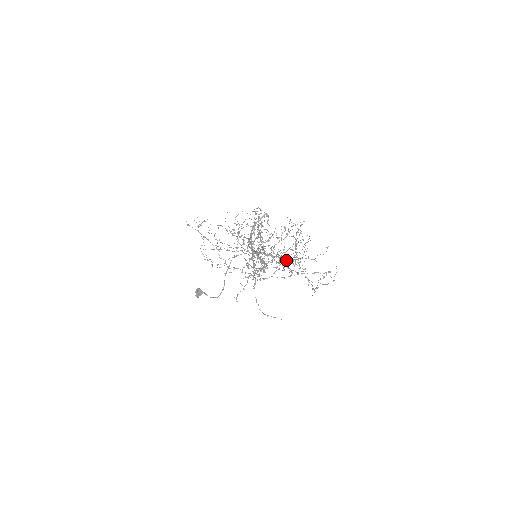
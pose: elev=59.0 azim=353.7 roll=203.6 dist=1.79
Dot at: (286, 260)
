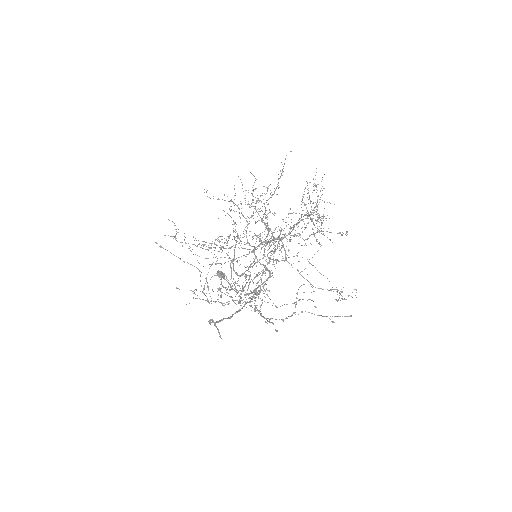
Dot at: occluded
